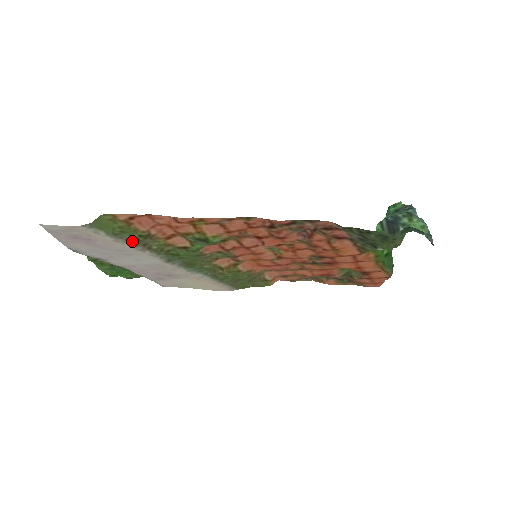
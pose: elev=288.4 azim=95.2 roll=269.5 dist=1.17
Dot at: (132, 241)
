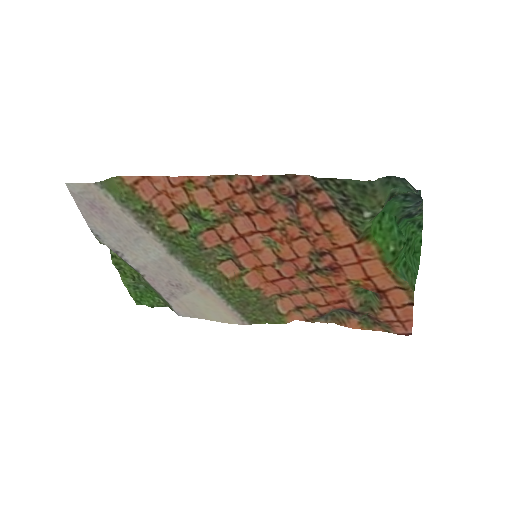
Dot at: (137, 214)
